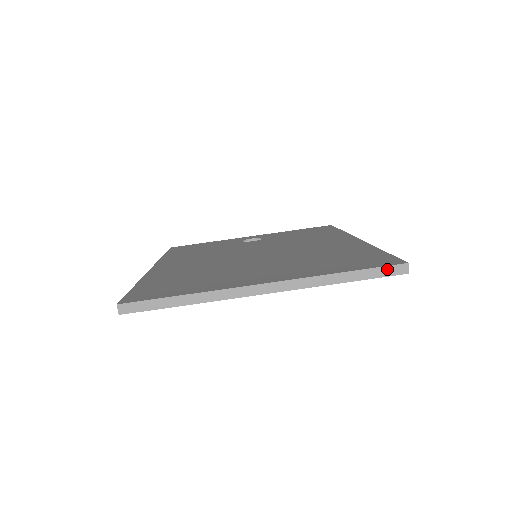
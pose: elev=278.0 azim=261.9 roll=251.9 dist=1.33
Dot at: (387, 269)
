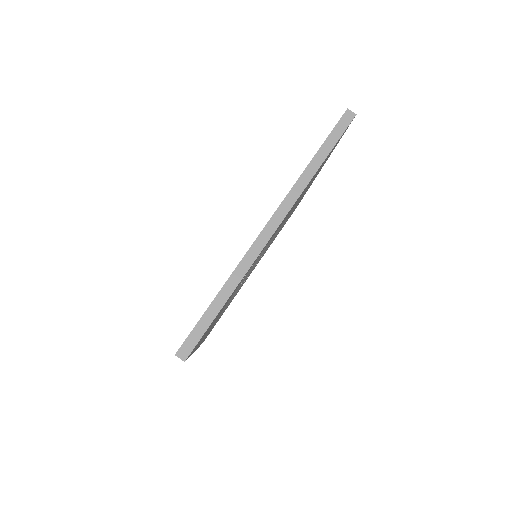
Dot at: (338, 127)
